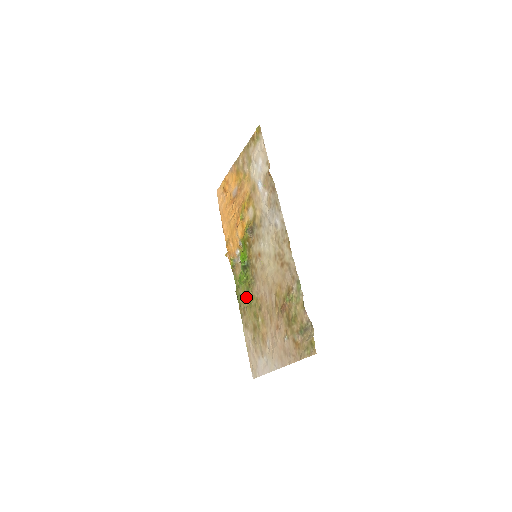
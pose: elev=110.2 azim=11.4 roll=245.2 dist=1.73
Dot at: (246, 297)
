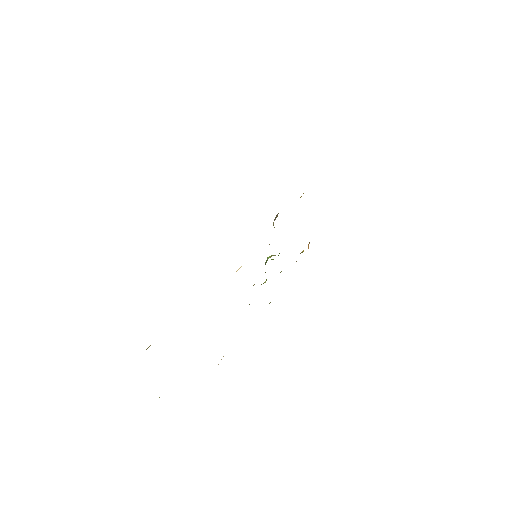
Dot at: occluded
